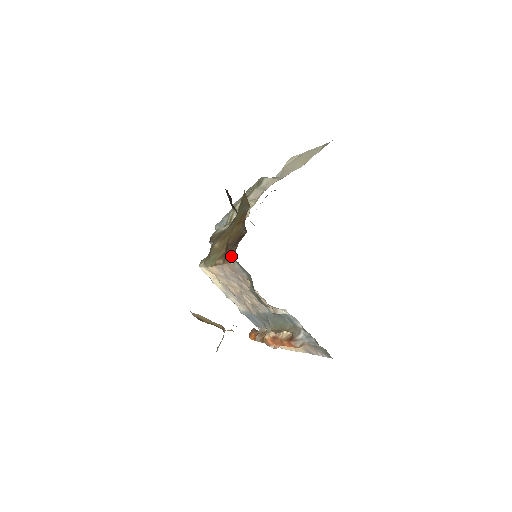
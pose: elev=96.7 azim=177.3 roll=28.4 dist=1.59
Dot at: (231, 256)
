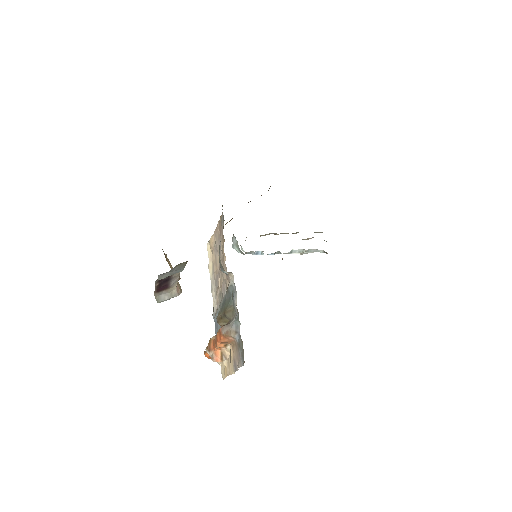
Dot at: occluded
